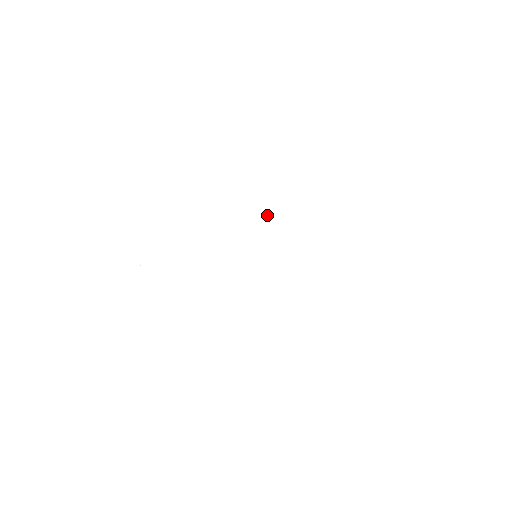
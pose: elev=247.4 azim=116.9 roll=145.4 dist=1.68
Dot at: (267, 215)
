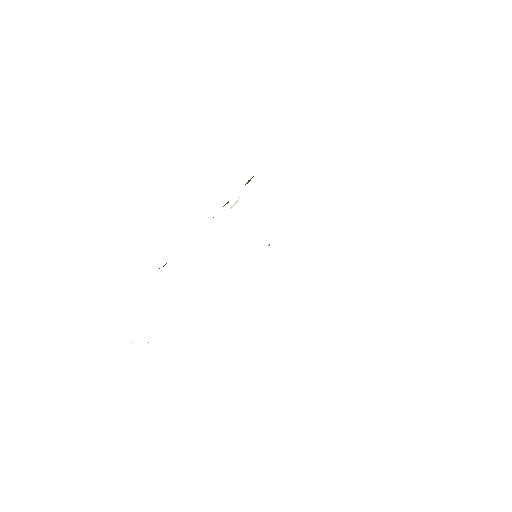
Dot at: (236, 201)
